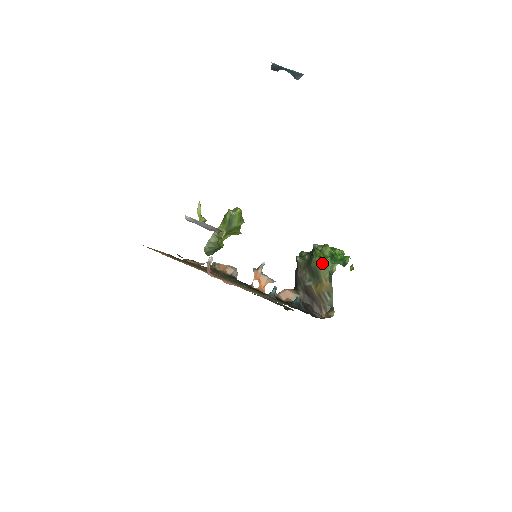
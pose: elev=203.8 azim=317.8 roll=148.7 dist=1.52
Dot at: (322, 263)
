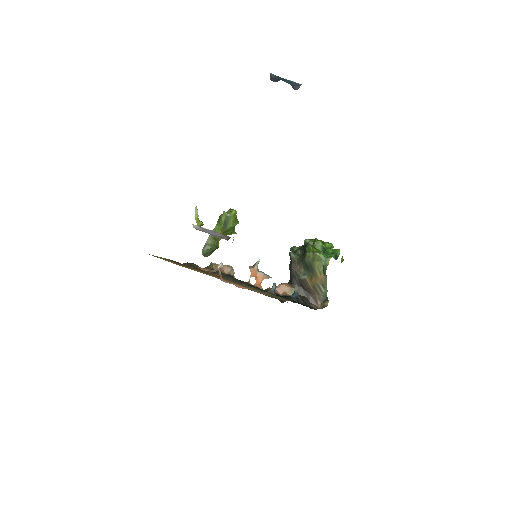
Dot at: (316, 258)
